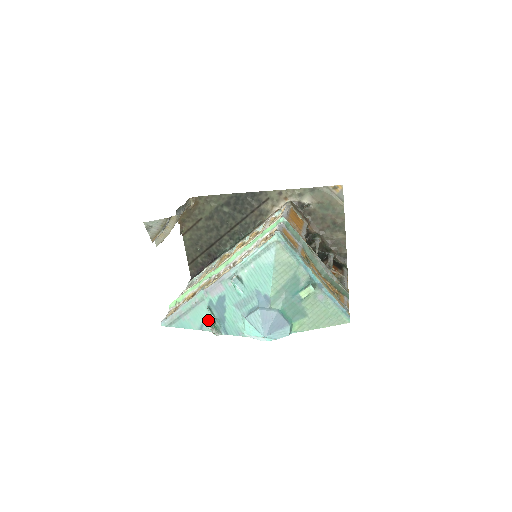
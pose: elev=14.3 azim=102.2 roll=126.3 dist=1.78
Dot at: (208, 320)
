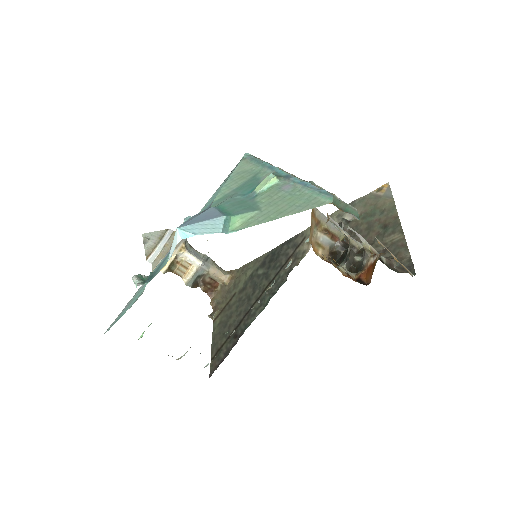
Dot at: occluded
